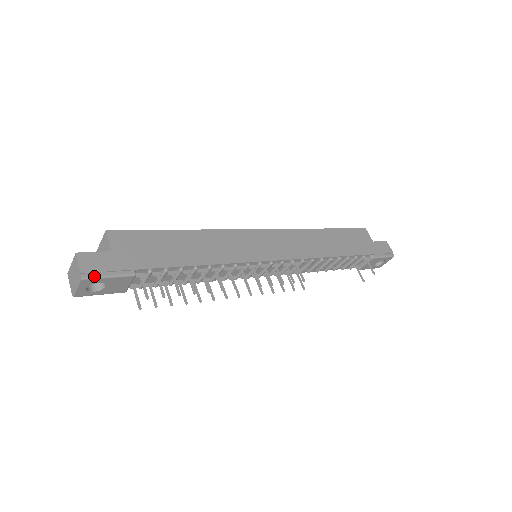
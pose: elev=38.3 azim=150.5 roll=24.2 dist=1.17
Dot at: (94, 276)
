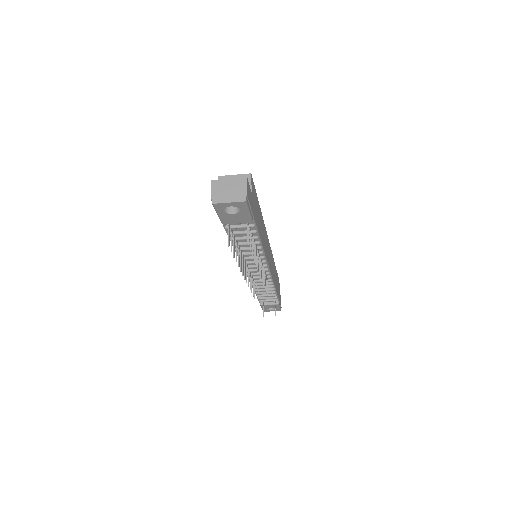
Dot at: (248, 204)
